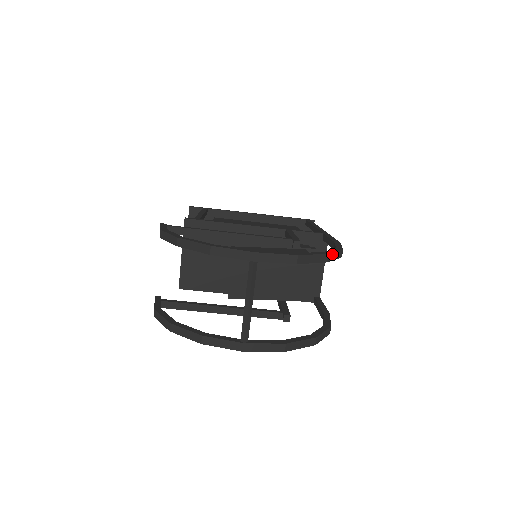
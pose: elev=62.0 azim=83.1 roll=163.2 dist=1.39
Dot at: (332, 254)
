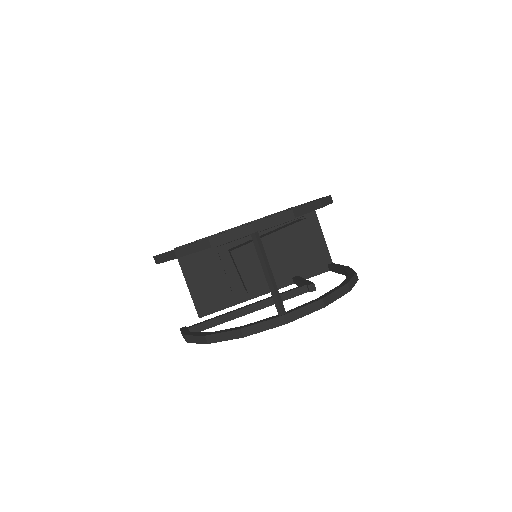
Dot at: (323, 200)
